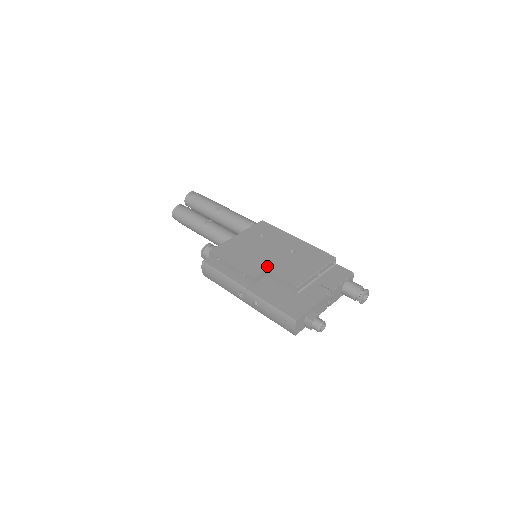
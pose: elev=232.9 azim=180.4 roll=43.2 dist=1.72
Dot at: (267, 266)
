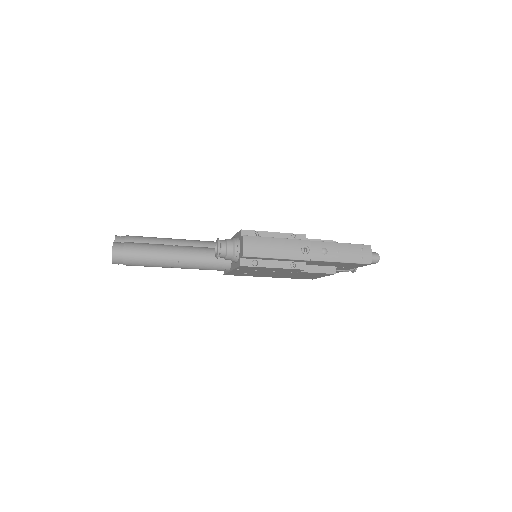
Dot at: occluded
